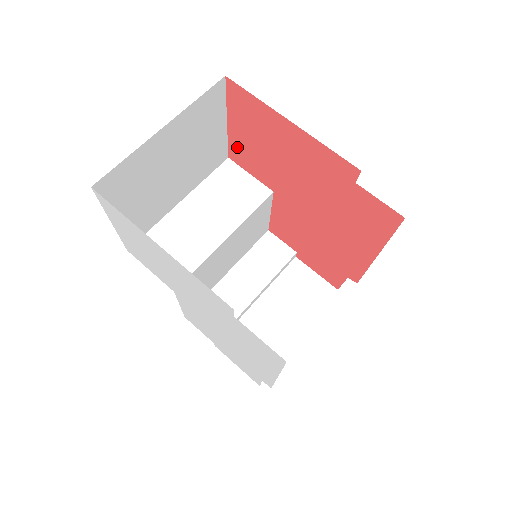
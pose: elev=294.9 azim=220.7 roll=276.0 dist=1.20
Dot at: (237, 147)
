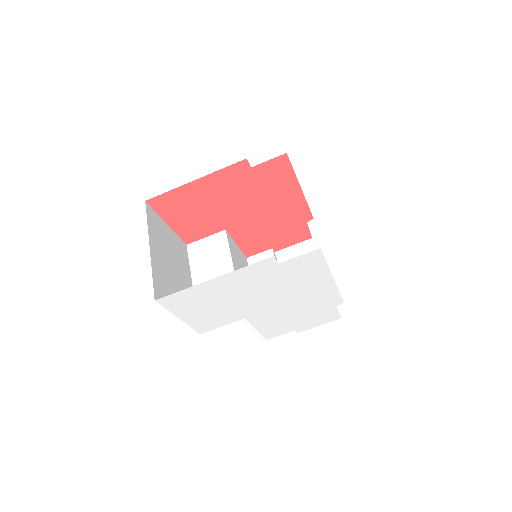
Dot at: (185, 232)
